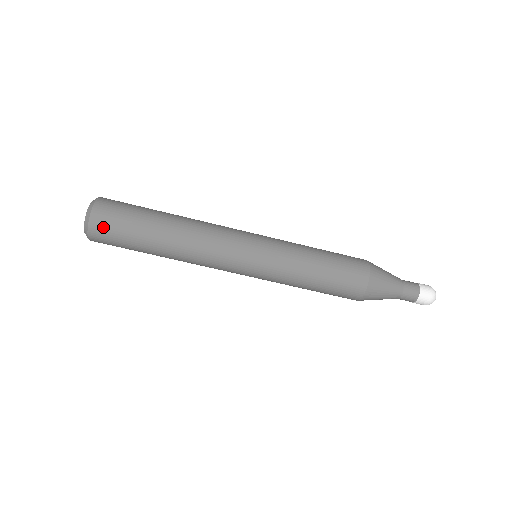
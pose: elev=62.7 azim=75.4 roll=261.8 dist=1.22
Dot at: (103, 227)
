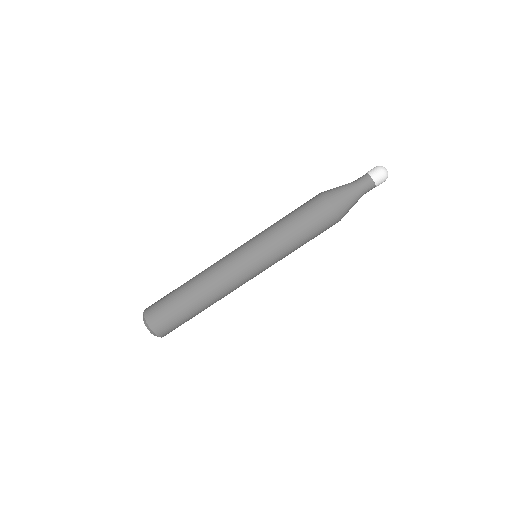
Dot at: (153, 313)
